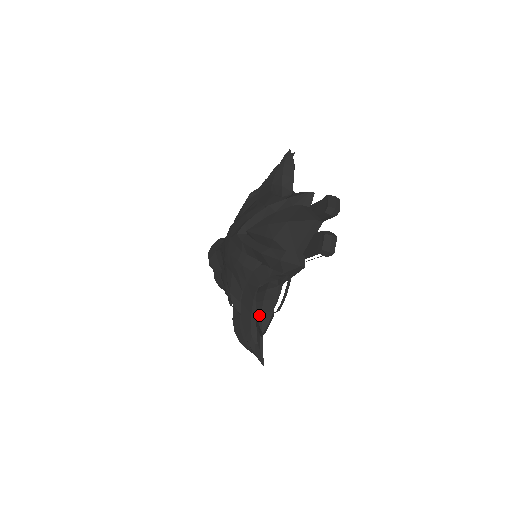
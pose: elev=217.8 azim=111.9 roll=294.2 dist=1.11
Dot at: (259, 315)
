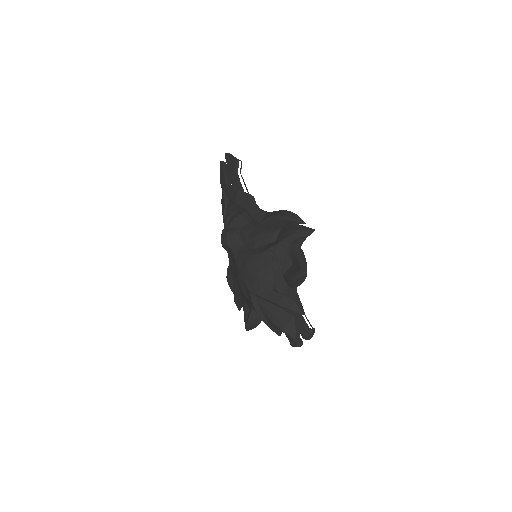
Dot at: (247, 327)
